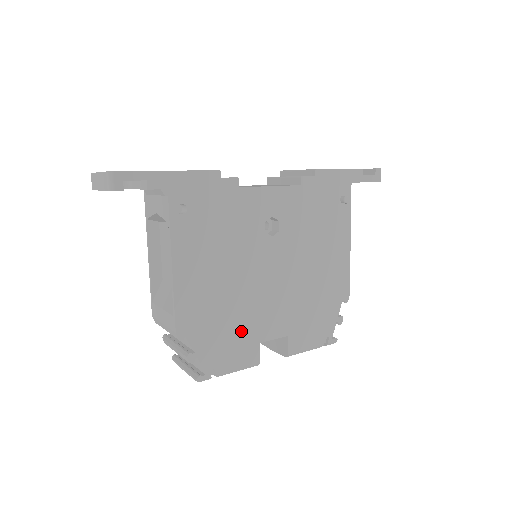
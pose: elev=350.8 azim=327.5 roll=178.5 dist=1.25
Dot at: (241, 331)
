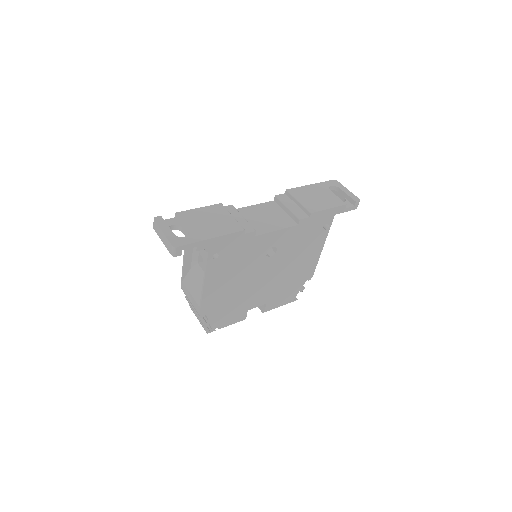
Dot at: (238, 307)
